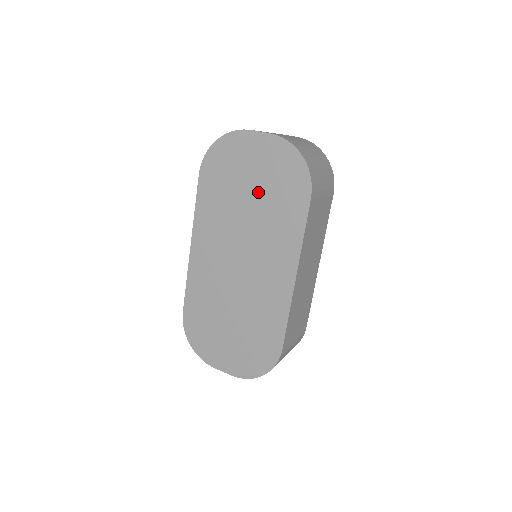
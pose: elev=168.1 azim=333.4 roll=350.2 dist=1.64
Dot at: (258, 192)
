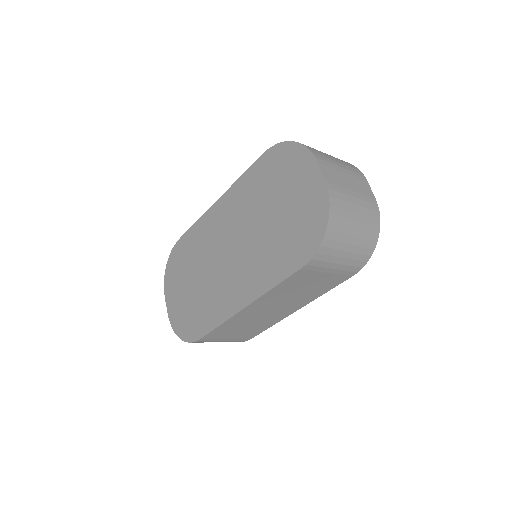
Dot at: (279, 217)
